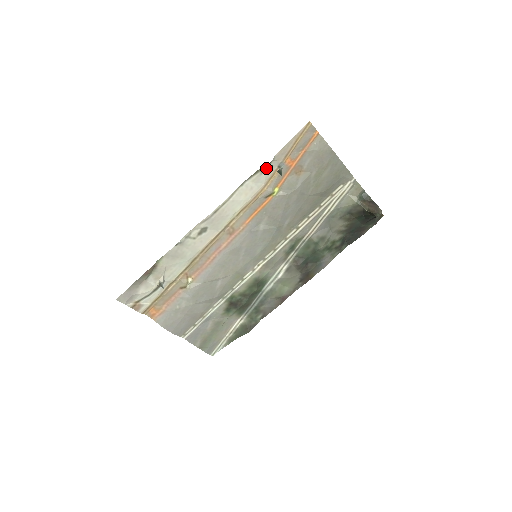
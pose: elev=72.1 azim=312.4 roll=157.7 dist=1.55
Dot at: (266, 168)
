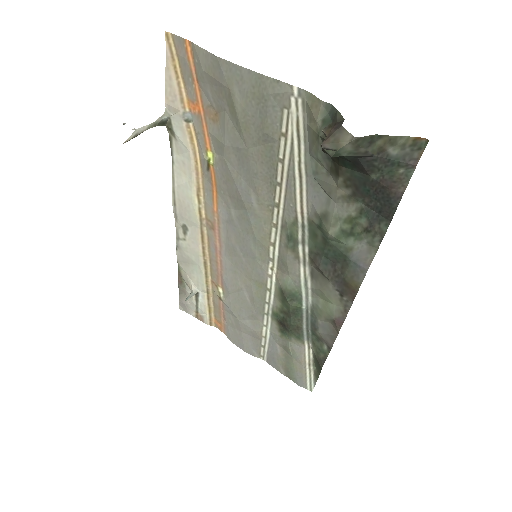
Dot at: (173, 130)
